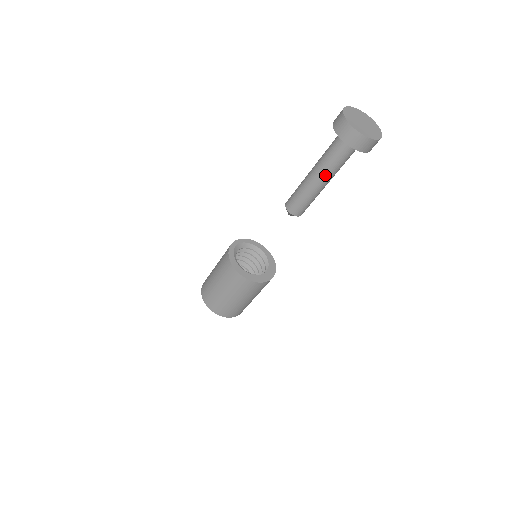
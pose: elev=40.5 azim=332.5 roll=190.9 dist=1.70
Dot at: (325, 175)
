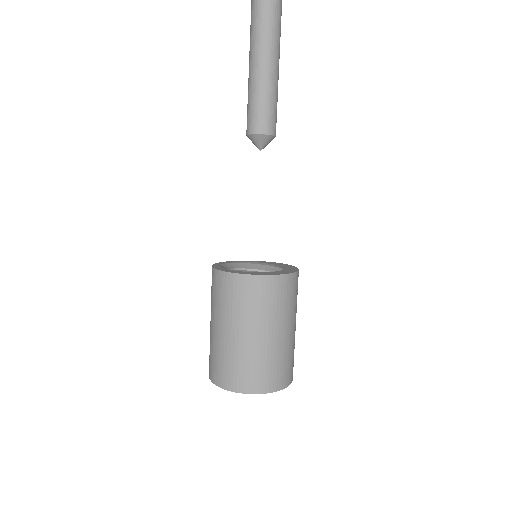
Dot at: (269, 44)
